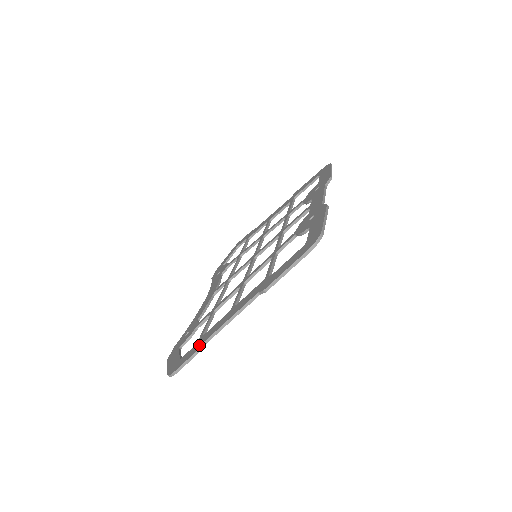
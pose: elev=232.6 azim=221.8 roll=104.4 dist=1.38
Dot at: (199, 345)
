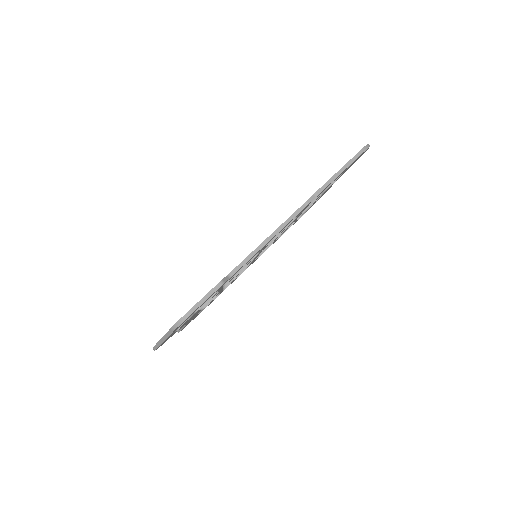
Dot at: occluded
